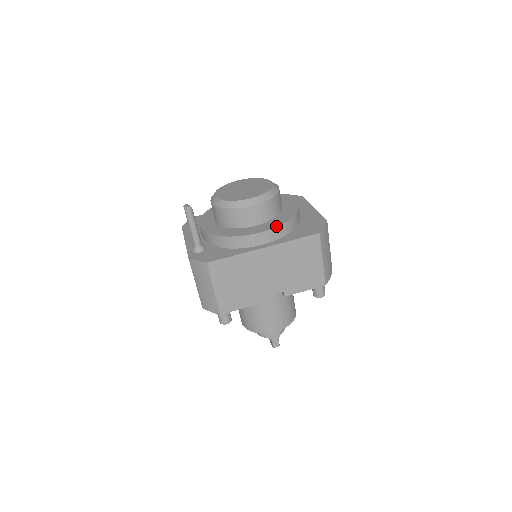
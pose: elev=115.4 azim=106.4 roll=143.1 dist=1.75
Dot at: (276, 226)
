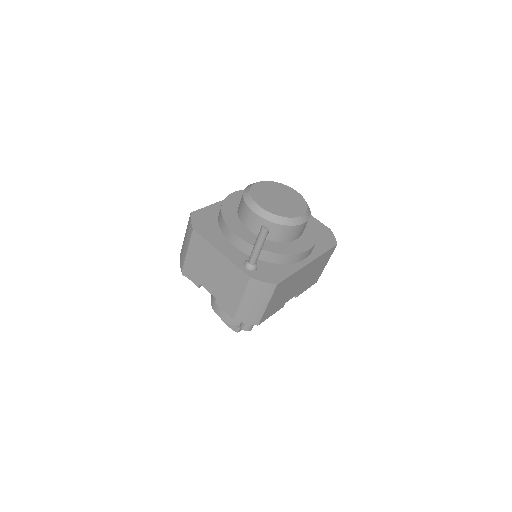
Dot at: (316, 241)
